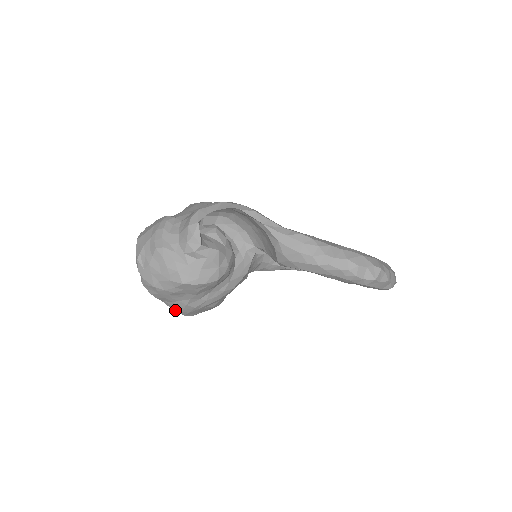
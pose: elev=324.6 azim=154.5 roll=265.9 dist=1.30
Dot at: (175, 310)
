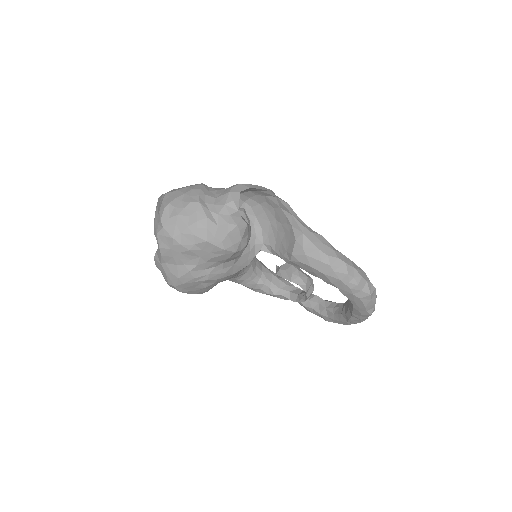
Dot at: (169, 277)
